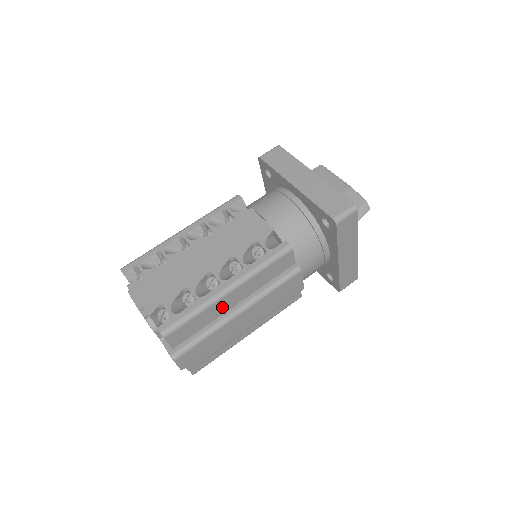
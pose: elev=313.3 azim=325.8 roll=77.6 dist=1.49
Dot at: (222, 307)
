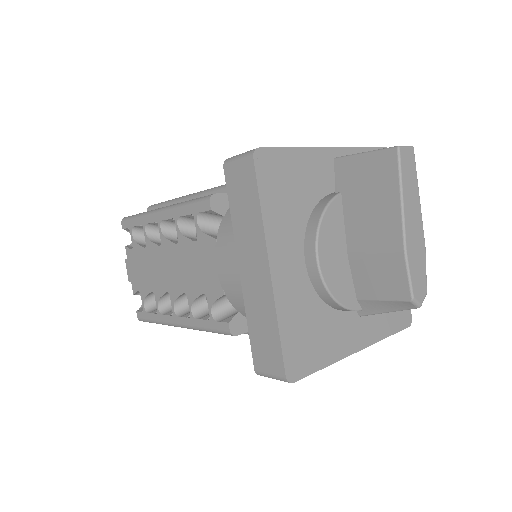
Dot at: occluded
